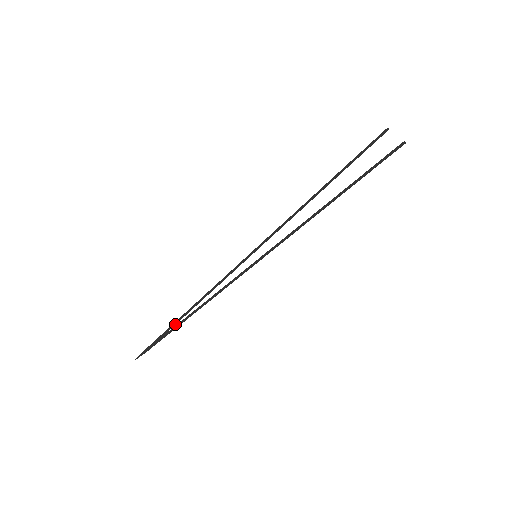
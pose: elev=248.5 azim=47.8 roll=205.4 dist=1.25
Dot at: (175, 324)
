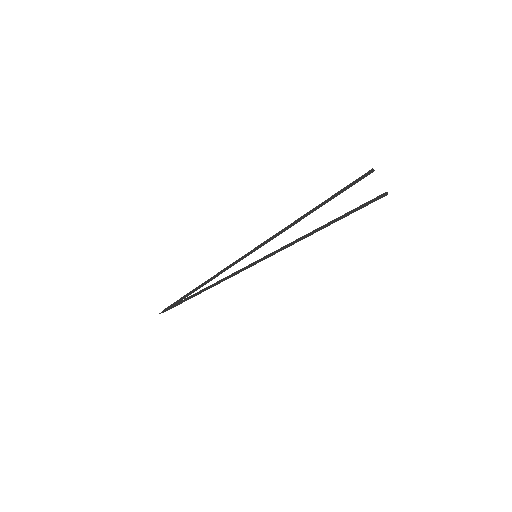
Dot at: occluded
